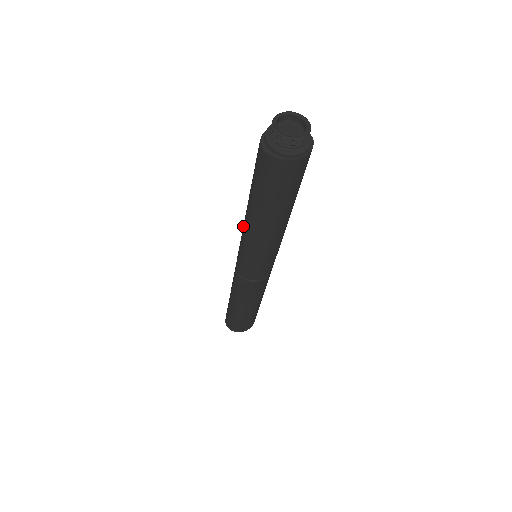
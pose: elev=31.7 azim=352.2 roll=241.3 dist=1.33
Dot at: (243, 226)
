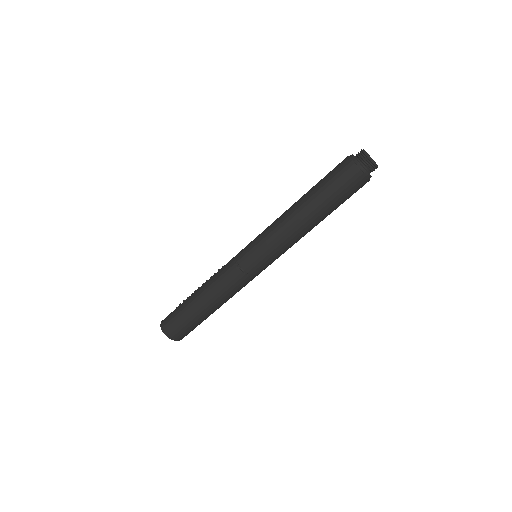
Dot at: (278, 219)
